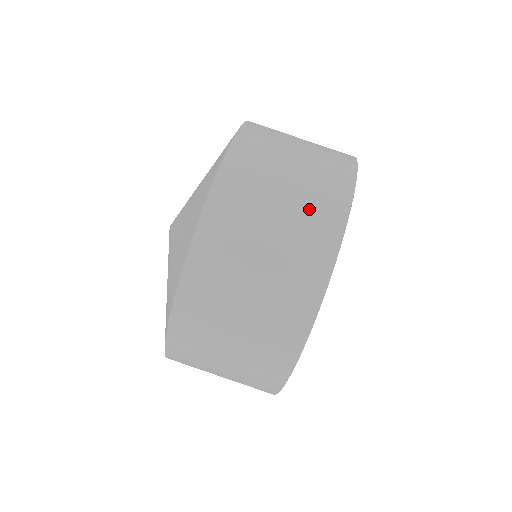
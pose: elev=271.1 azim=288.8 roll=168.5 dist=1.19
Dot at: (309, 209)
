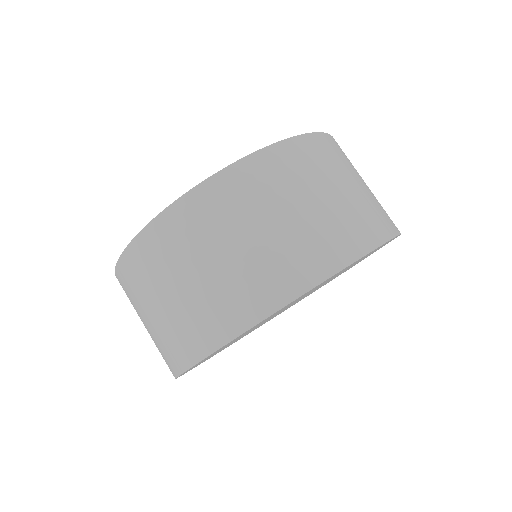
Dot at: (336, 223)
